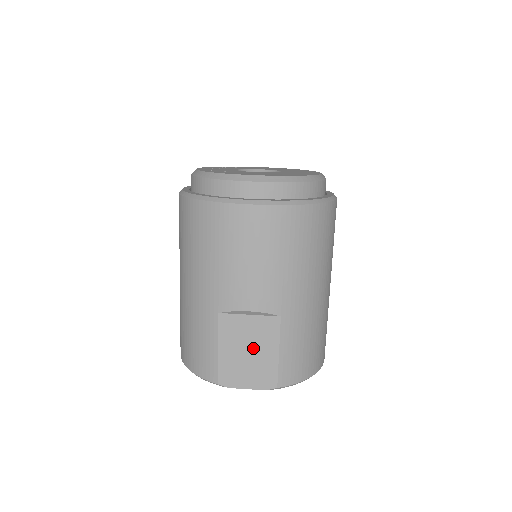
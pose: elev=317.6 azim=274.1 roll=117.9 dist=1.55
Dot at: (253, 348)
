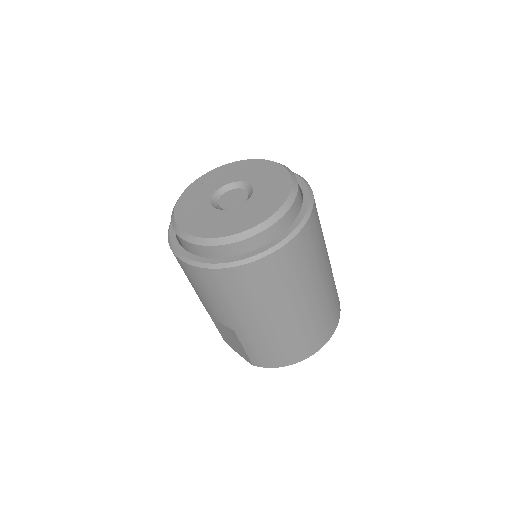
Dot at: (230, 336)
